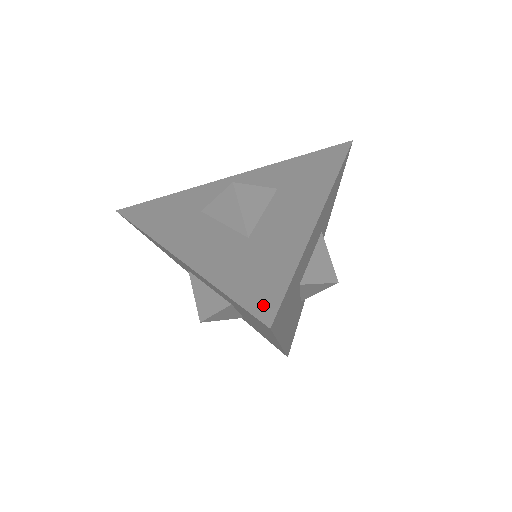
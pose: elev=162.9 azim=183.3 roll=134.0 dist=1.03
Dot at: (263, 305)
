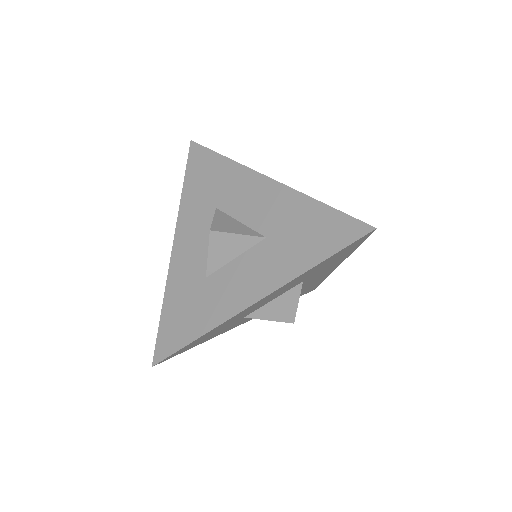
Dot at: occluded
